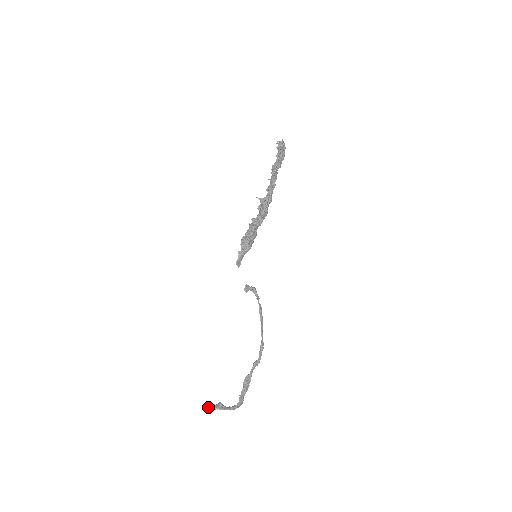
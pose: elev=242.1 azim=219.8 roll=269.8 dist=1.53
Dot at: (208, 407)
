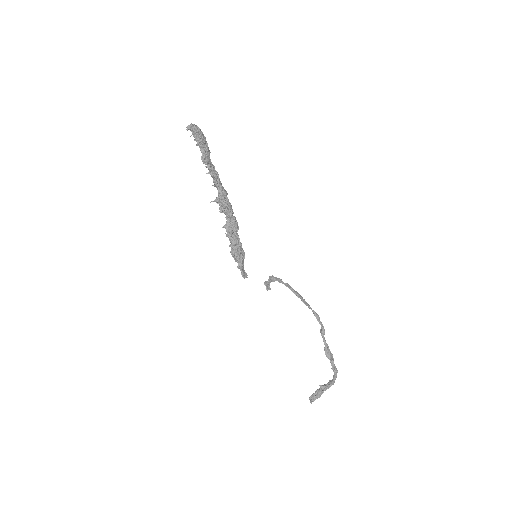
Dot at: (315, 399)
